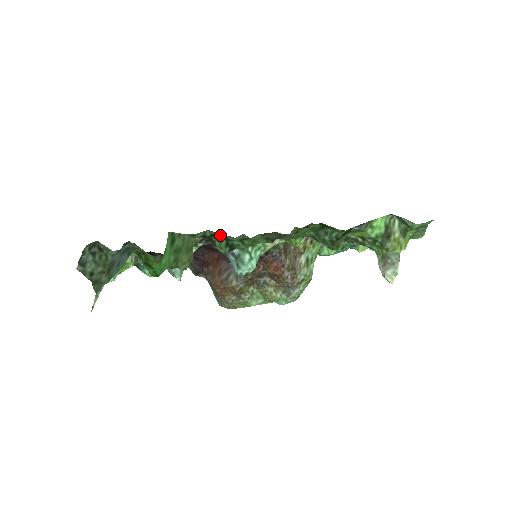
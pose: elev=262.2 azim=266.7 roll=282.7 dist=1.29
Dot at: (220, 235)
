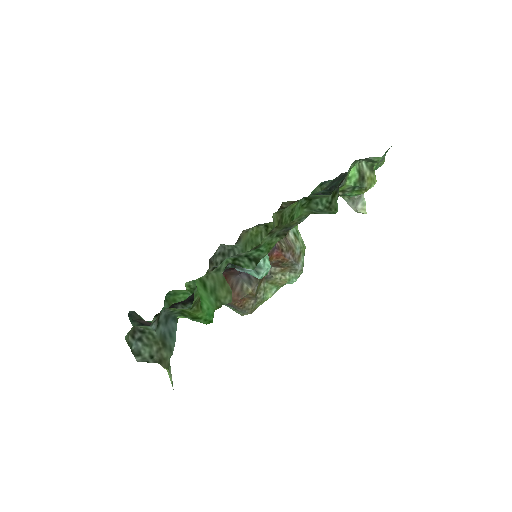
Dot at: (238, 256)
